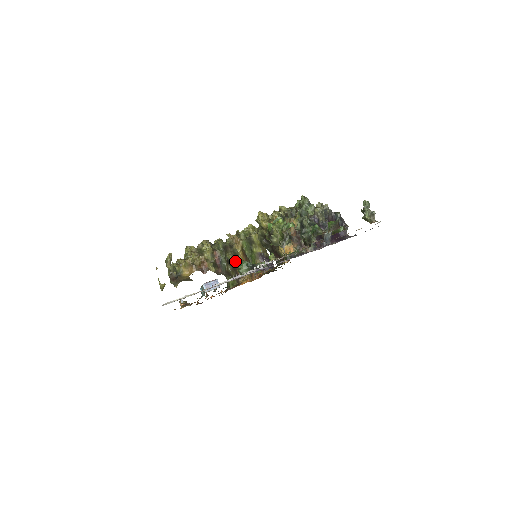
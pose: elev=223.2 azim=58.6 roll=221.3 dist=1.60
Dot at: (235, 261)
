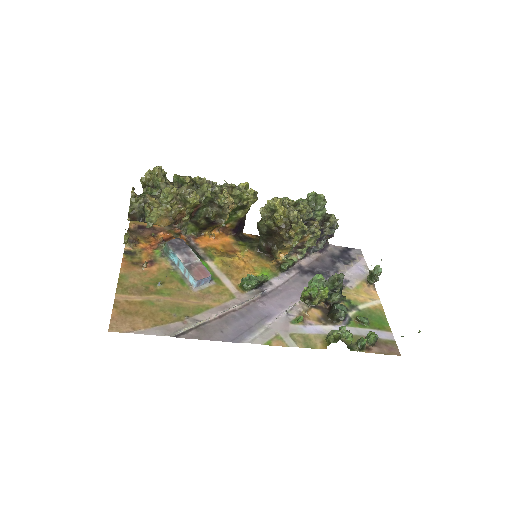
Dot at: (216, 223)
